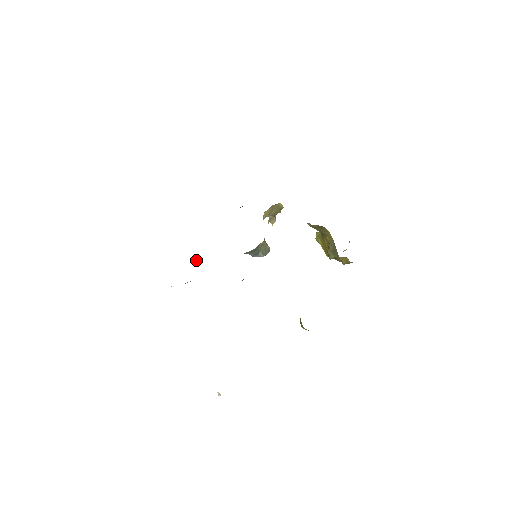
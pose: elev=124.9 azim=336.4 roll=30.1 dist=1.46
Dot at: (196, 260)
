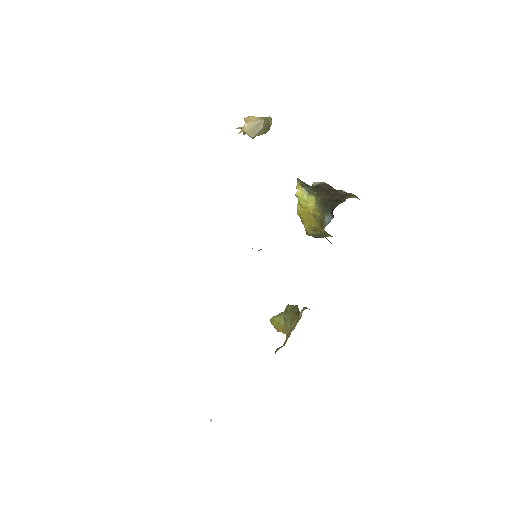
Dot at: occluded
